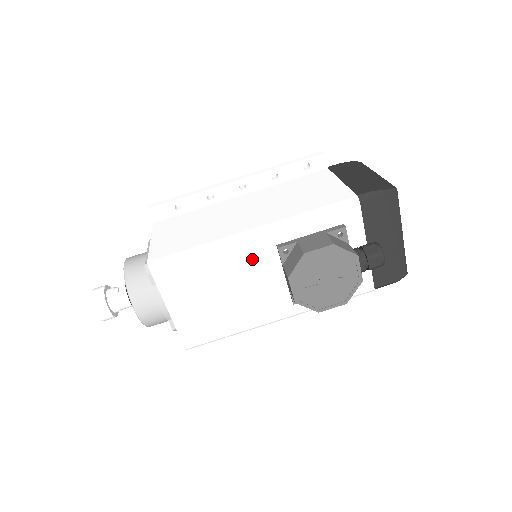
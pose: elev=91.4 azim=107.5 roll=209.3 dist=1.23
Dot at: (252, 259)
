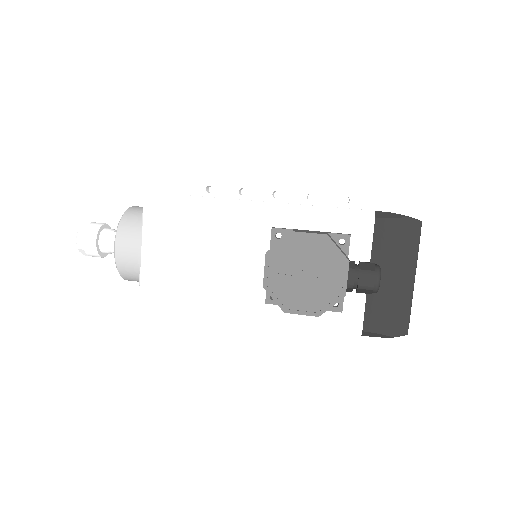
Dot at: (243, 232)
